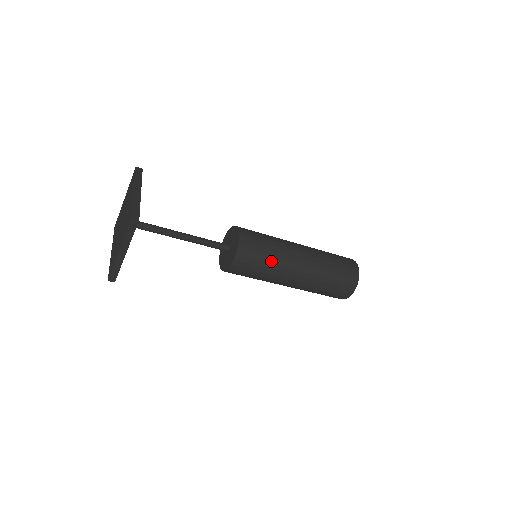
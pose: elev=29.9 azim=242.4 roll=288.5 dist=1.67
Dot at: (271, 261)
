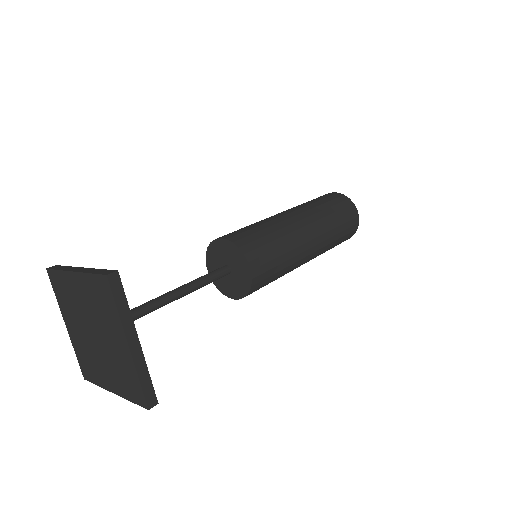
Dot at: occluded
